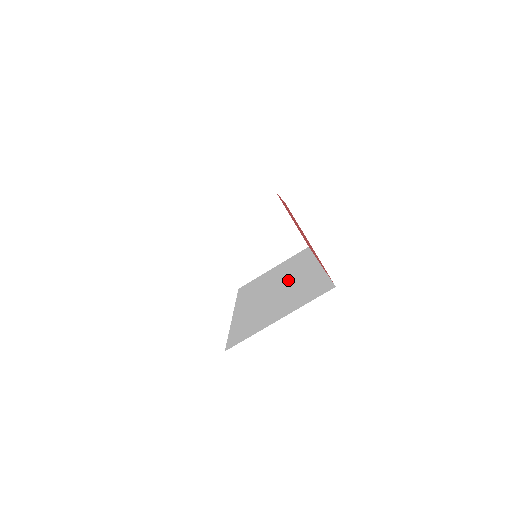
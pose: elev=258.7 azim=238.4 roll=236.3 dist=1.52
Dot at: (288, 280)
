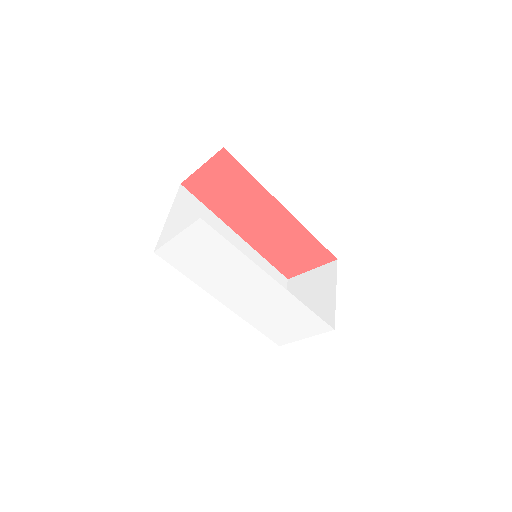
Dot at: occluded
